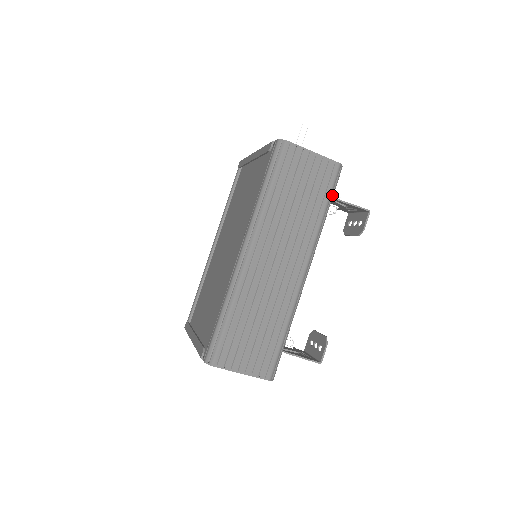
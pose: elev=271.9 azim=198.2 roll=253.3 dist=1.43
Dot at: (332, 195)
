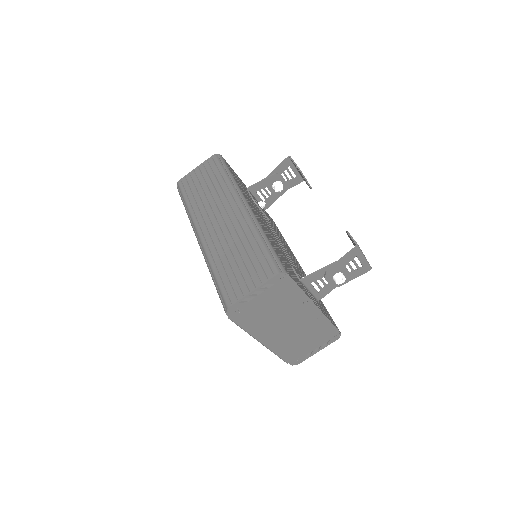
Dot at: (225, 167)
